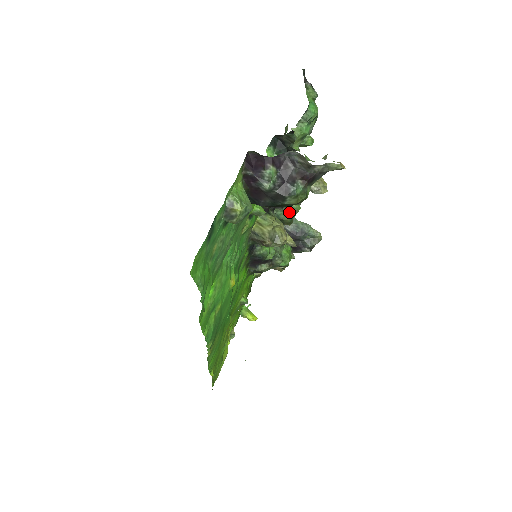
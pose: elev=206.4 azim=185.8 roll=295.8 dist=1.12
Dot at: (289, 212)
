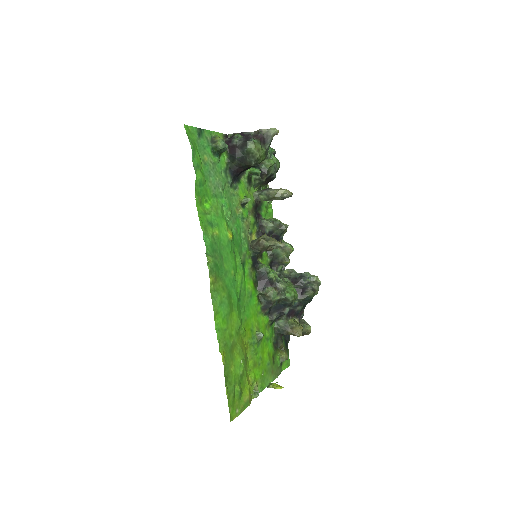
Dot at: (284, 249)
